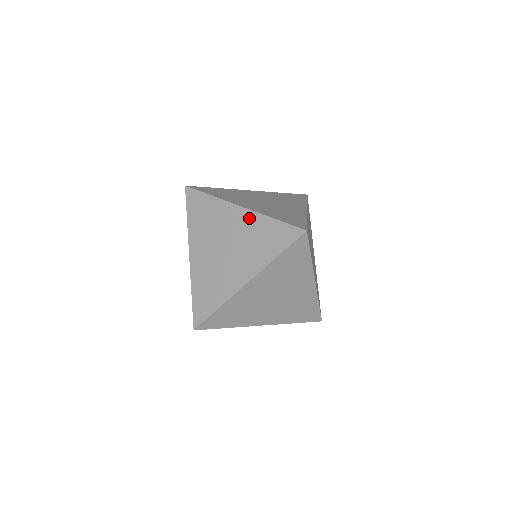
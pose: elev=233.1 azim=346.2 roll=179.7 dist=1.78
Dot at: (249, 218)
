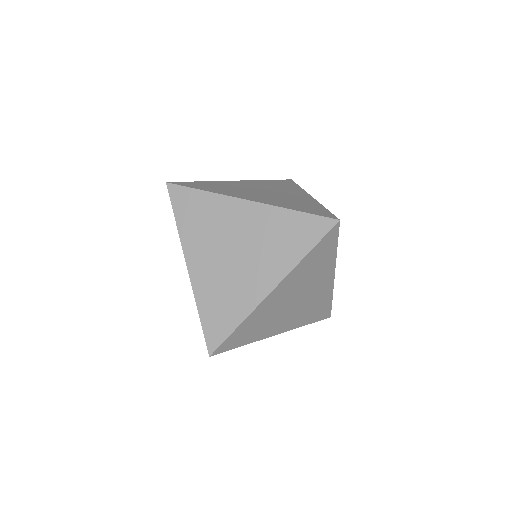
Dot at: occluded
